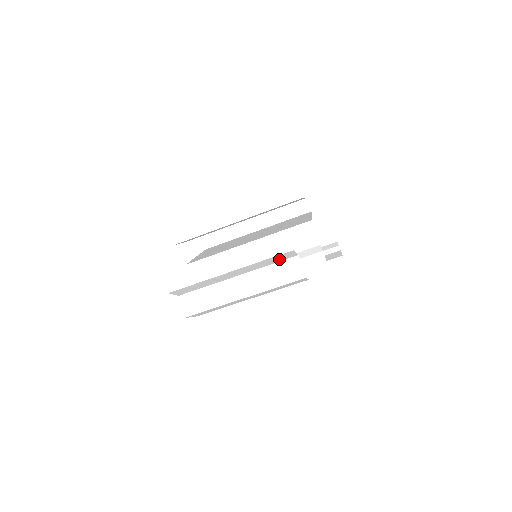
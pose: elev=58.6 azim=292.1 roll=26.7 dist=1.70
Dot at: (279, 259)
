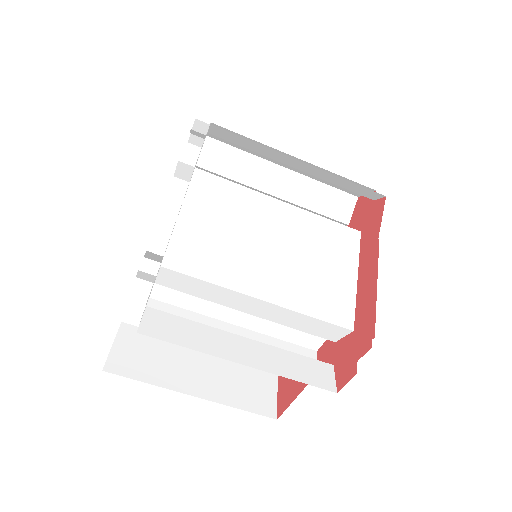
Dot at: (283, 357)
